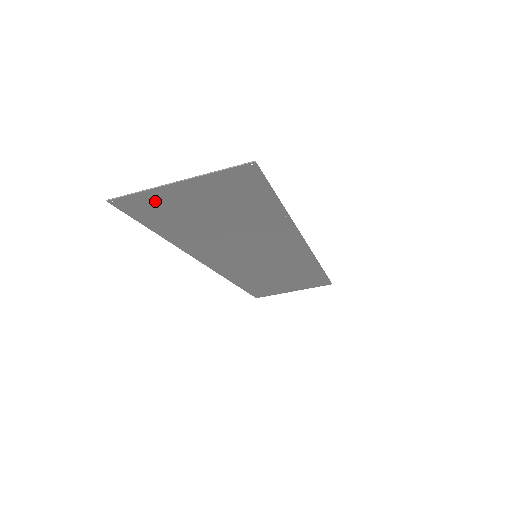
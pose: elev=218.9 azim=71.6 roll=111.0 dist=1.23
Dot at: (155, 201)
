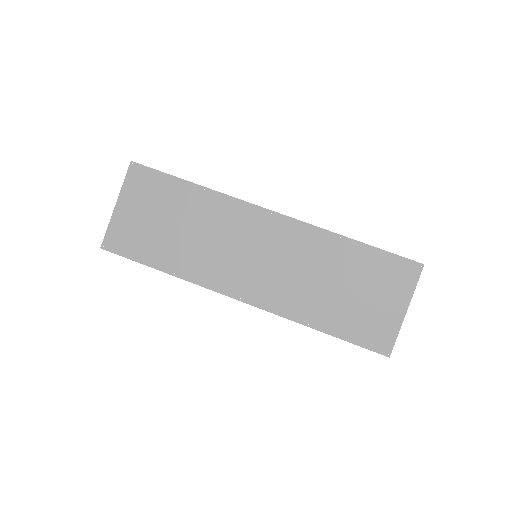
Dot at: (121, 231)
